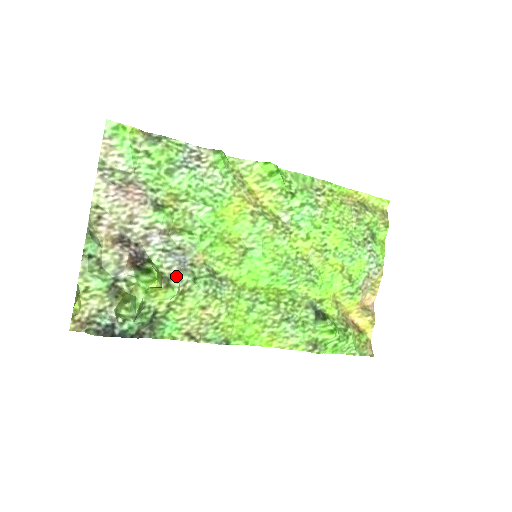
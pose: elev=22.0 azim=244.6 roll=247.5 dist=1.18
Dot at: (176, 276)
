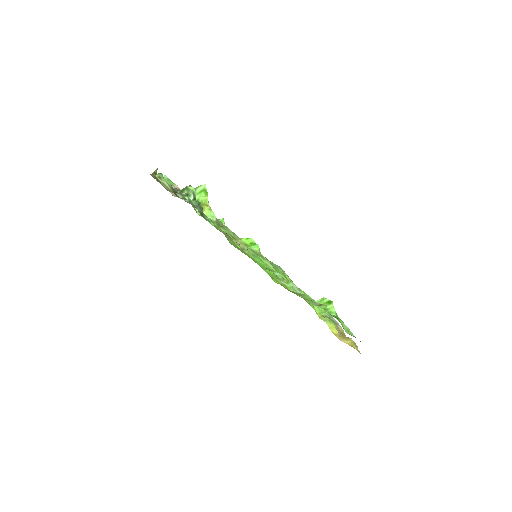
Dot at: occluded
